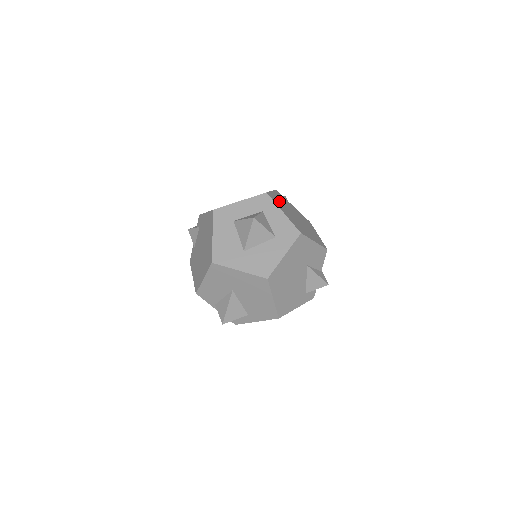
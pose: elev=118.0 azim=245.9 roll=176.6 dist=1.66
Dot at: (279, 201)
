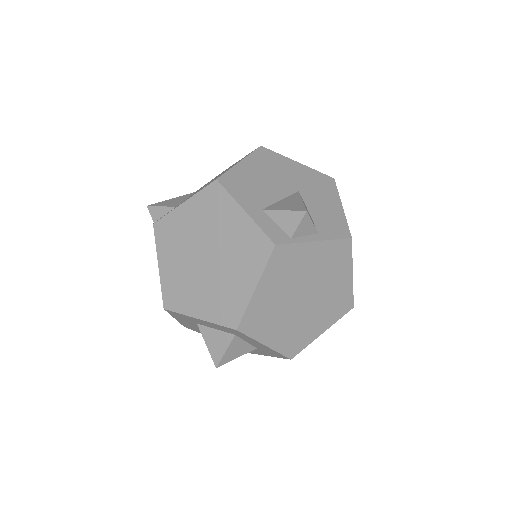
Dot at: (268, 306)
